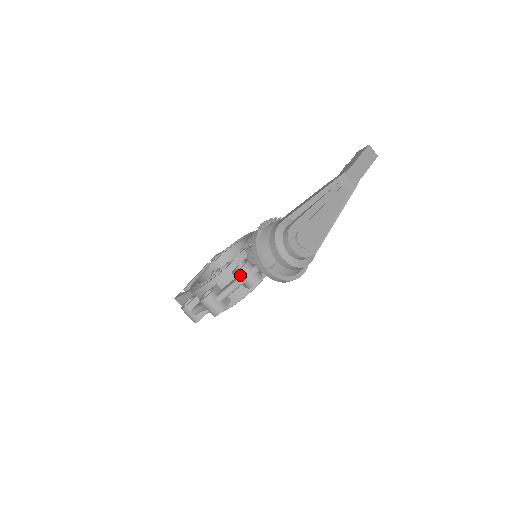
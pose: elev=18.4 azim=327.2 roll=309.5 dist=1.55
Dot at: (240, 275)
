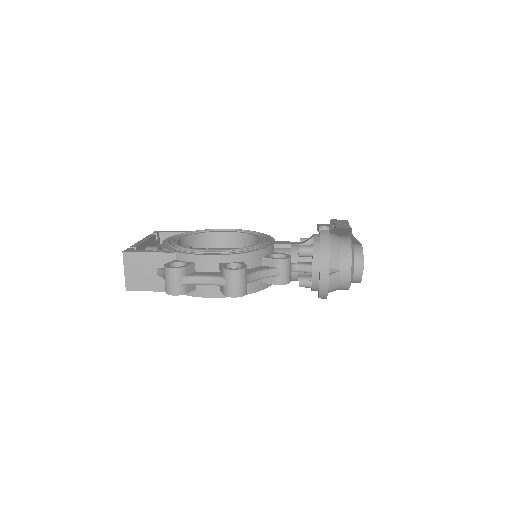
Dot at: (281, 265)
